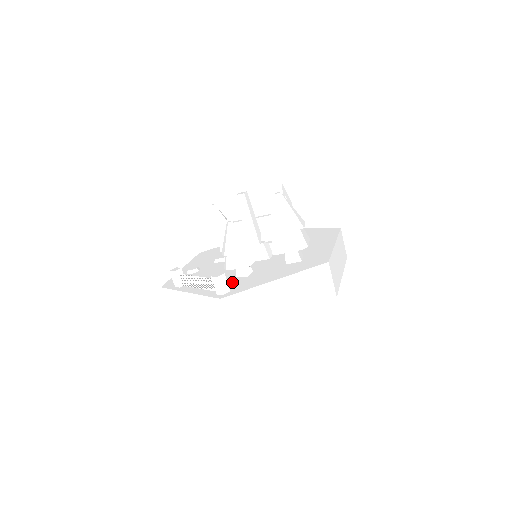
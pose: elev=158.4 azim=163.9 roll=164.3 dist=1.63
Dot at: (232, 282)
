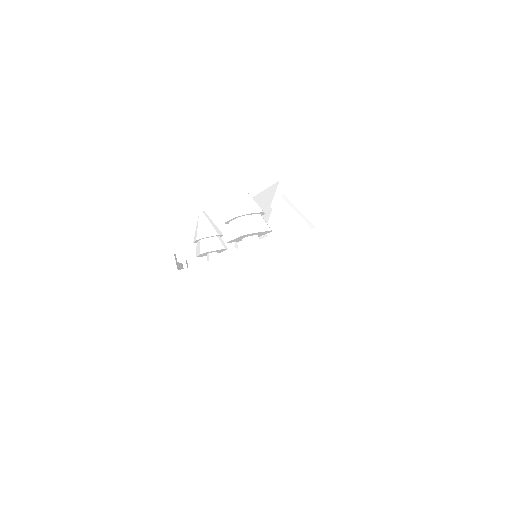
Dot at: occluded
